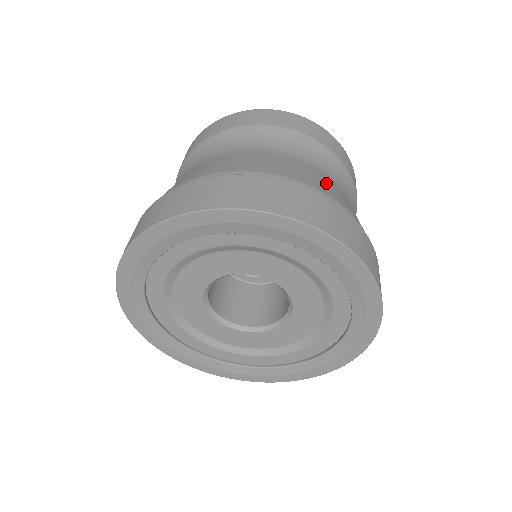
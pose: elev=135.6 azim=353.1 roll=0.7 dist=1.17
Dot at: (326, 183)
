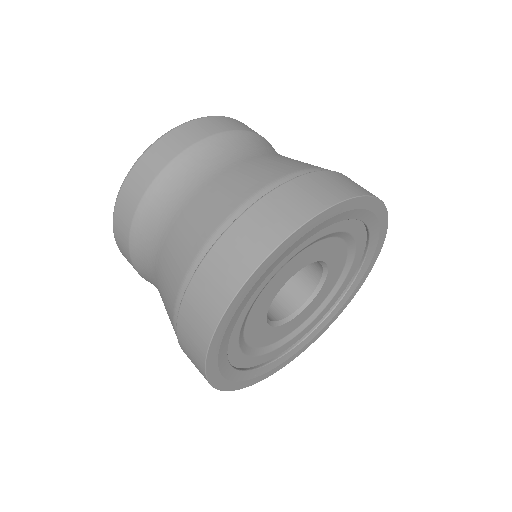
Dot at: (221, 191)
